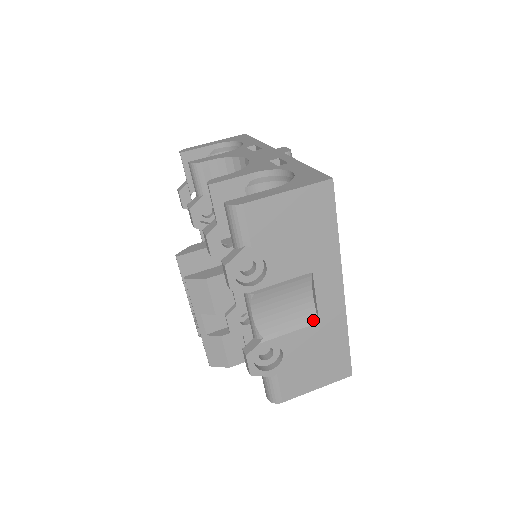
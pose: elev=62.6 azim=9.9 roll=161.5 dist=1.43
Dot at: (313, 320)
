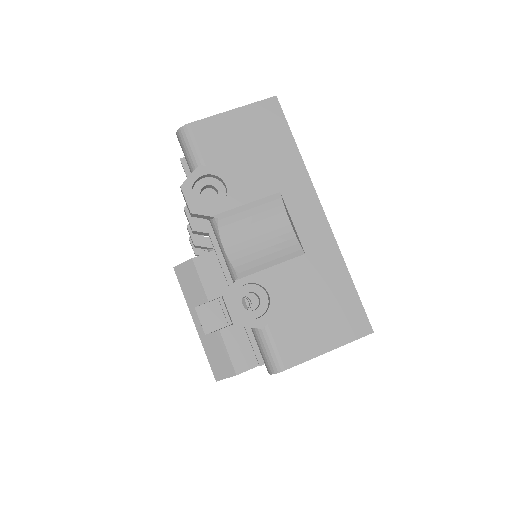
Dot at: (297, 252)
